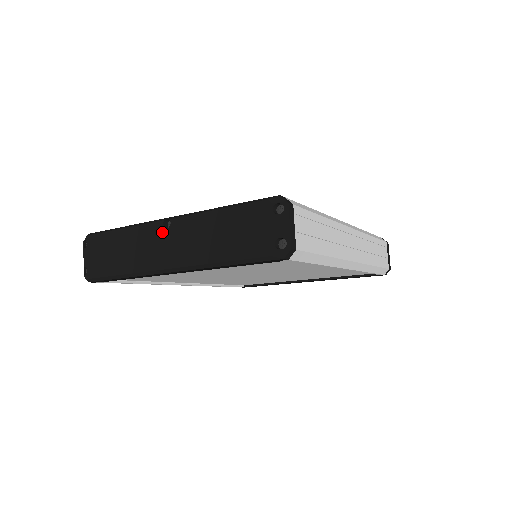
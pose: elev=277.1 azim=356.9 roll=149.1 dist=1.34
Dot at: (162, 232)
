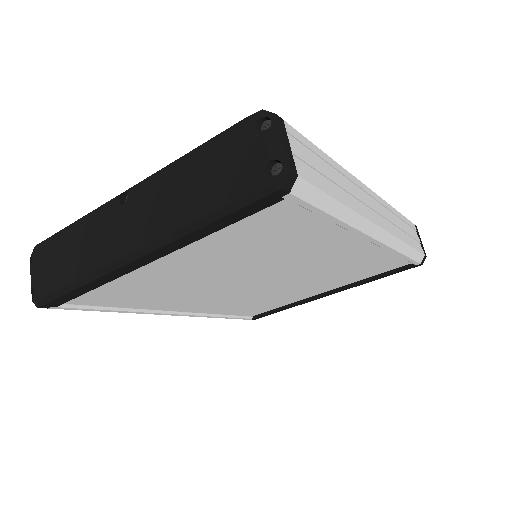
Dot at: (118, 210)
